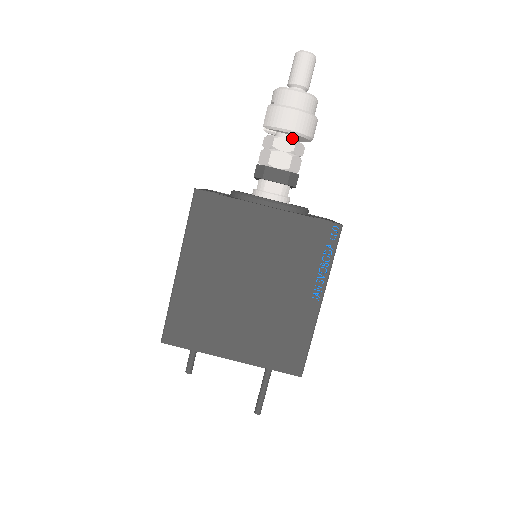
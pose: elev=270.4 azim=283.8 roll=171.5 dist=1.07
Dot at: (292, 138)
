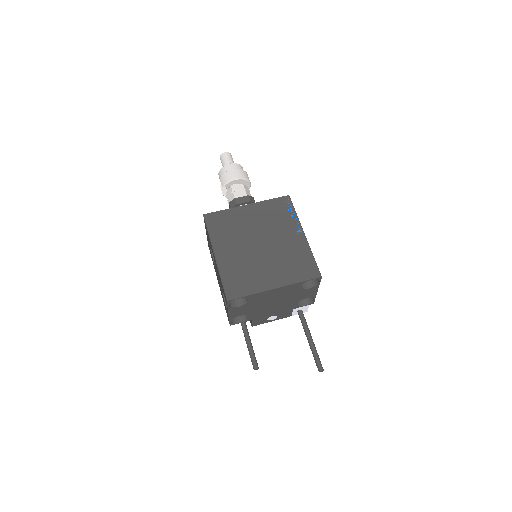
Dot at: occluded
